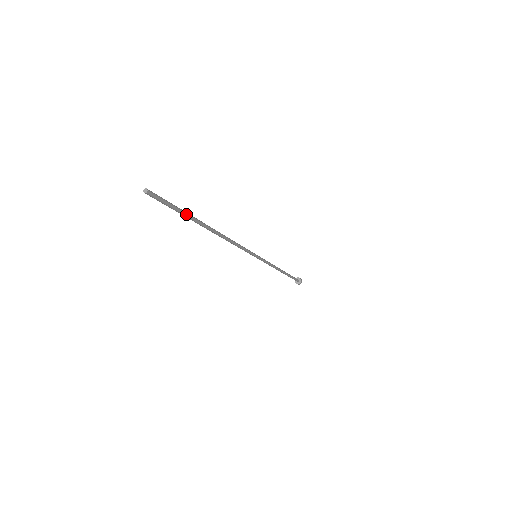
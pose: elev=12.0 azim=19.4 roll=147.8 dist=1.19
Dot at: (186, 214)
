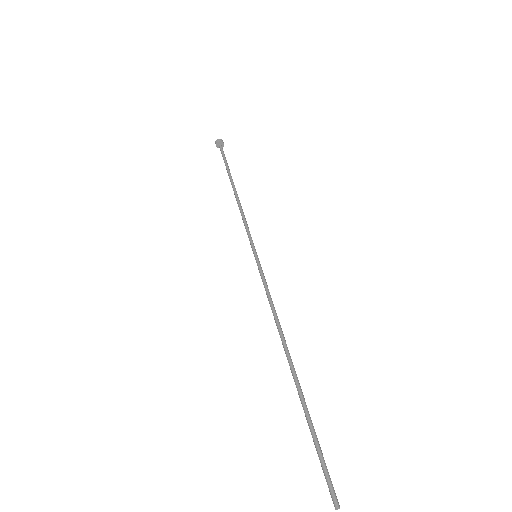
Dot at: (312, 424)
